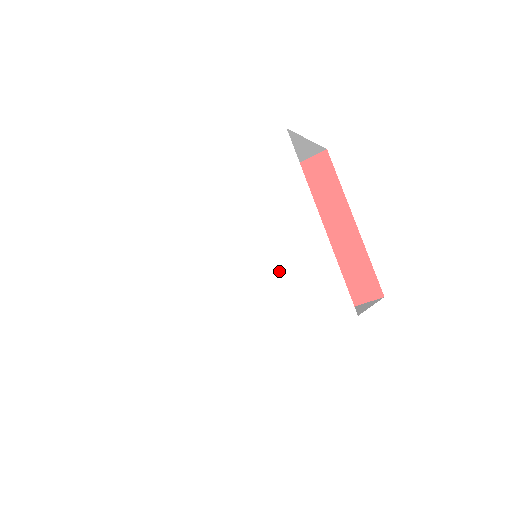
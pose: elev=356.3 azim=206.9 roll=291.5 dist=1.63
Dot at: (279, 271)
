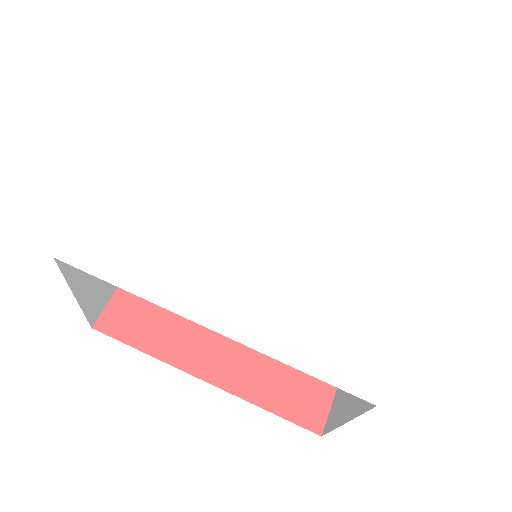
Dot at: (318, 275)
